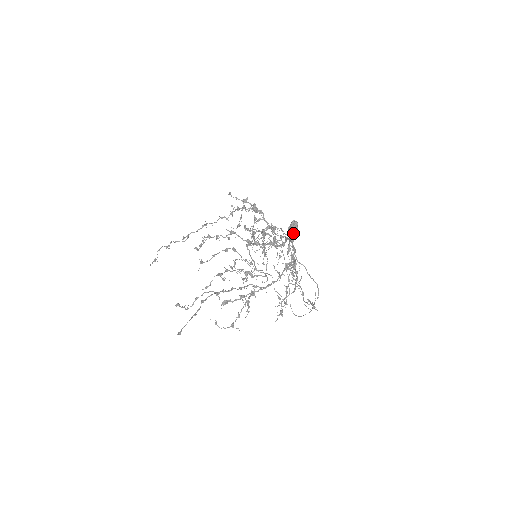
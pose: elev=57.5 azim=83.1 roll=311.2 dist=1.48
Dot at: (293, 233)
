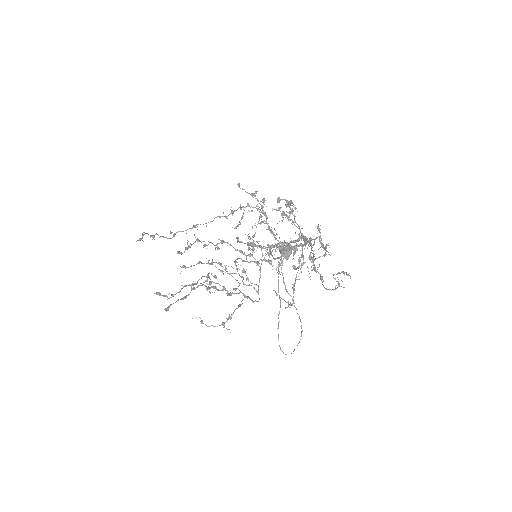
Dot at: (288, 253)
